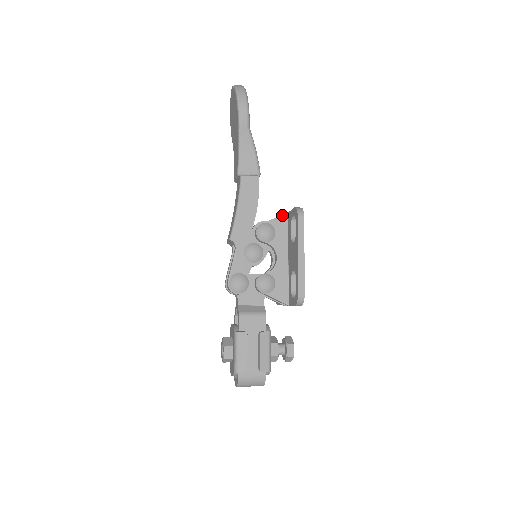
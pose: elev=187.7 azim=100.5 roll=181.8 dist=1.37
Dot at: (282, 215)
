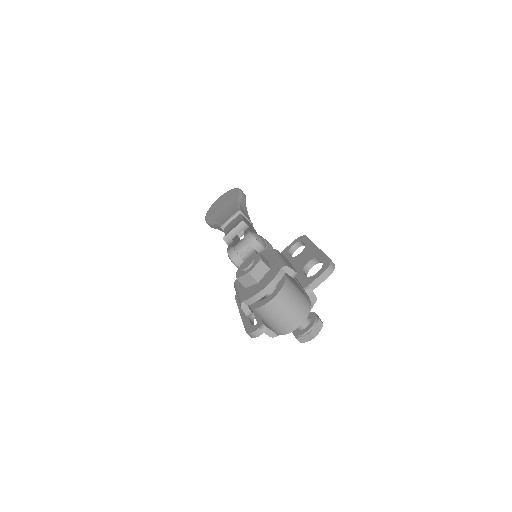
Dot at: occluded
